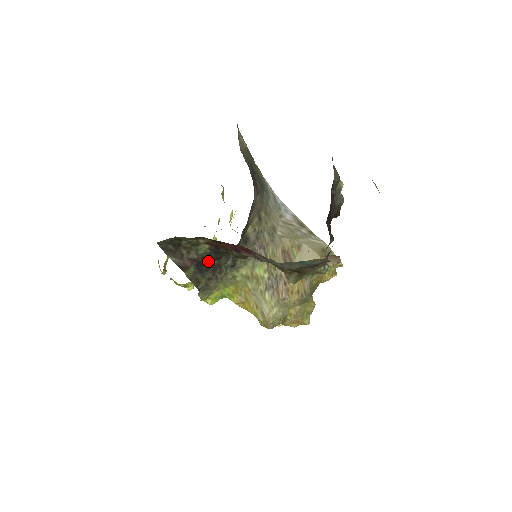
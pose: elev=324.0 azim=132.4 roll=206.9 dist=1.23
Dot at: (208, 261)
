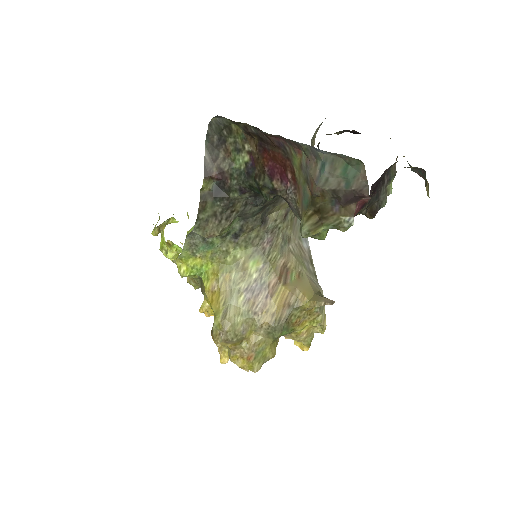
Dot at: (231, 185)
